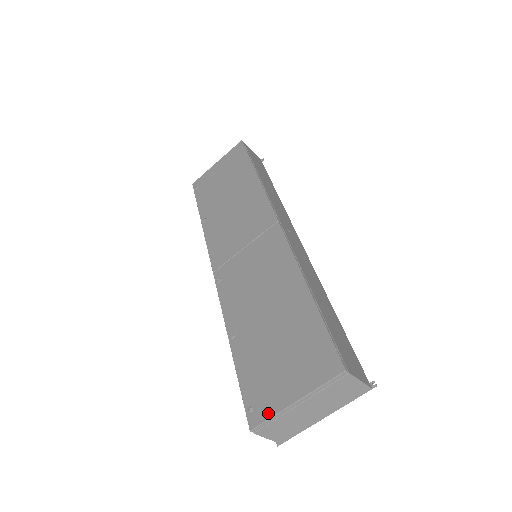
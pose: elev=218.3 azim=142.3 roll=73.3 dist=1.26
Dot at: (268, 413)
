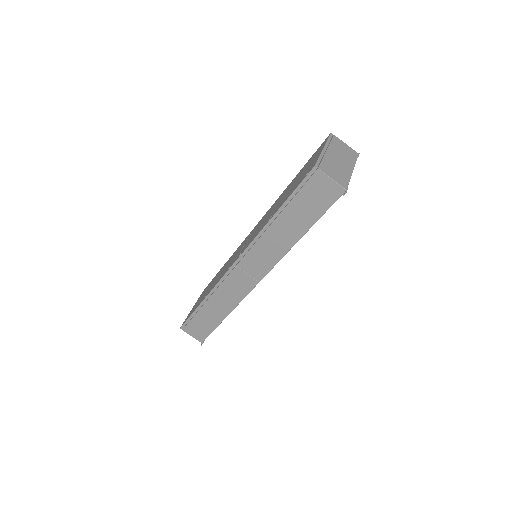
Dot at: occluded
